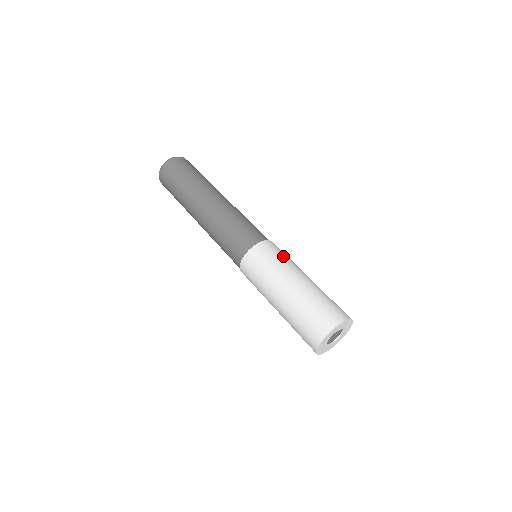
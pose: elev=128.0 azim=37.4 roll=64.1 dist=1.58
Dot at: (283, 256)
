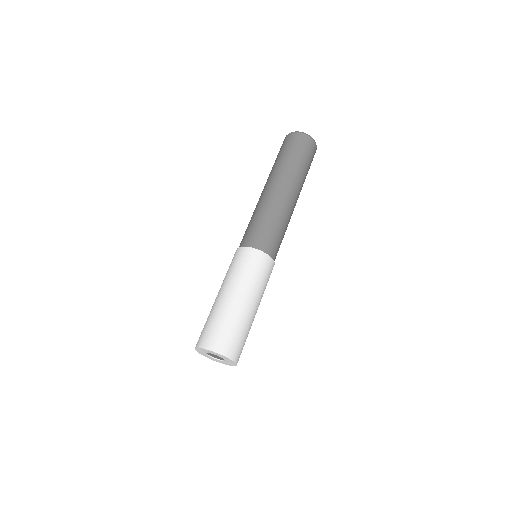
Dot at: (244, 269)
